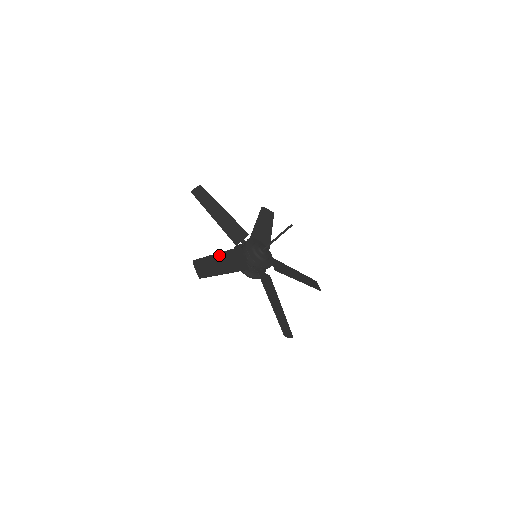
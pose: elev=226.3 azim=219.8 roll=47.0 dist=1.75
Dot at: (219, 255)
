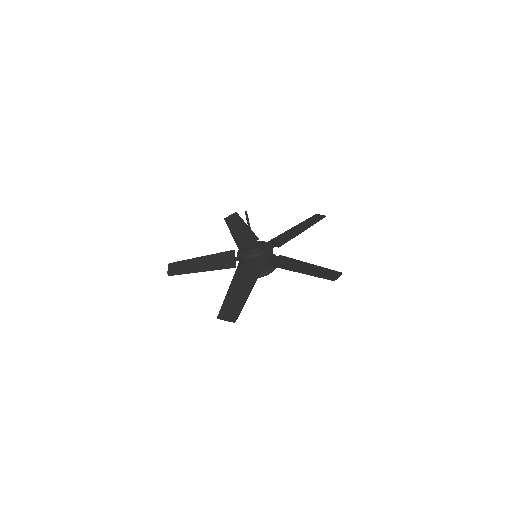
Dot at: (230, 290)
